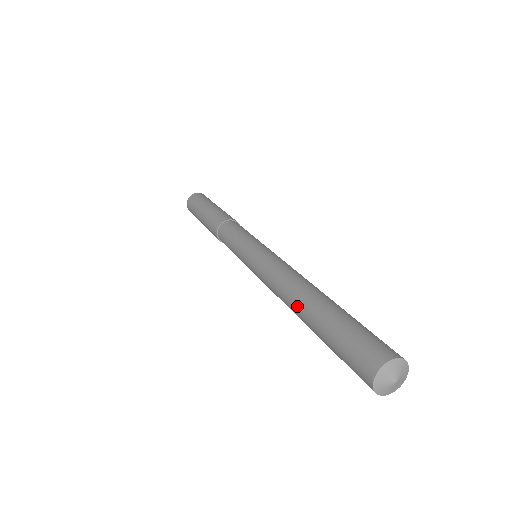
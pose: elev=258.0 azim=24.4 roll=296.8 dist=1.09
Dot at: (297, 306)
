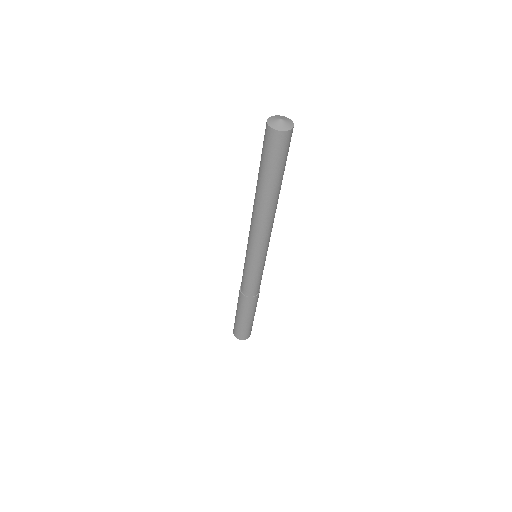
Dot at: (255, 193)
